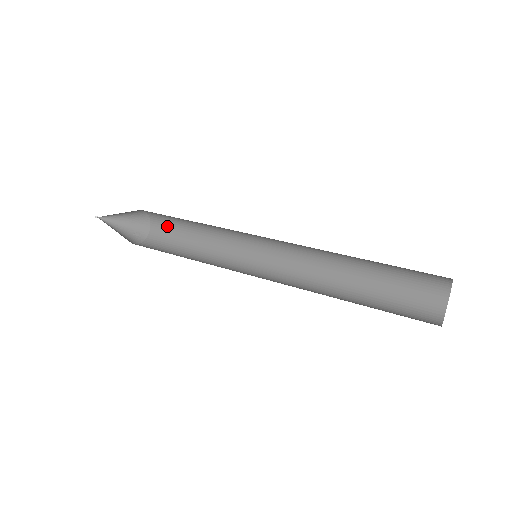
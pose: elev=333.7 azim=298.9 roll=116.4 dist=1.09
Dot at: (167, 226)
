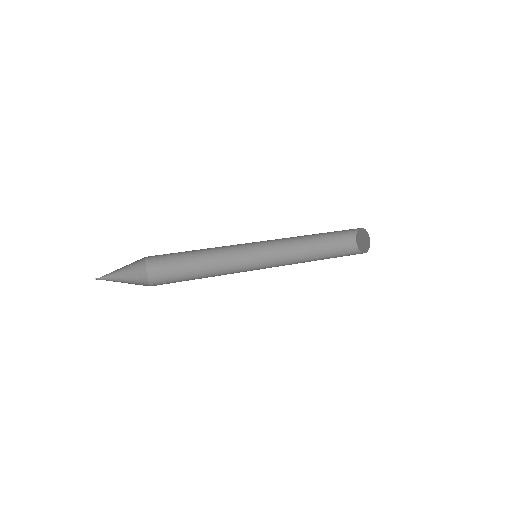
Dot at: (164, 260)
